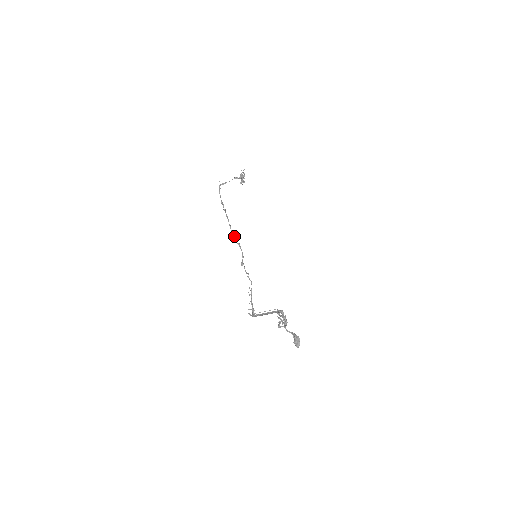
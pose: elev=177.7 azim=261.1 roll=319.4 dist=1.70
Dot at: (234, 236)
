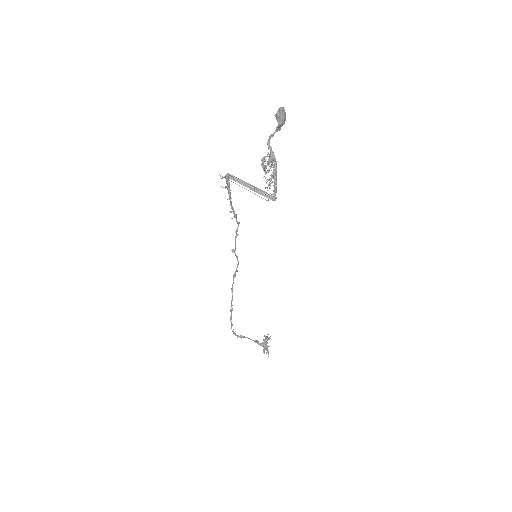
Dot at: occluded
